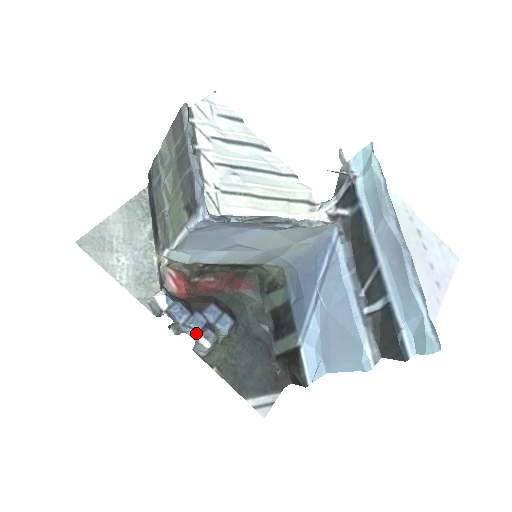
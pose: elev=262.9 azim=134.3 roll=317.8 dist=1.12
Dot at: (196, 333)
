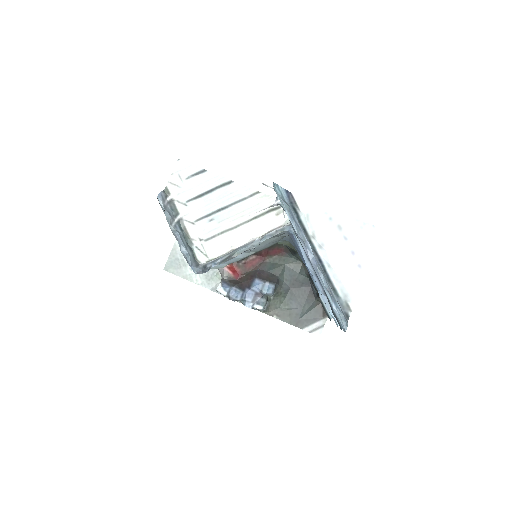
Dot at: (250, 303)
